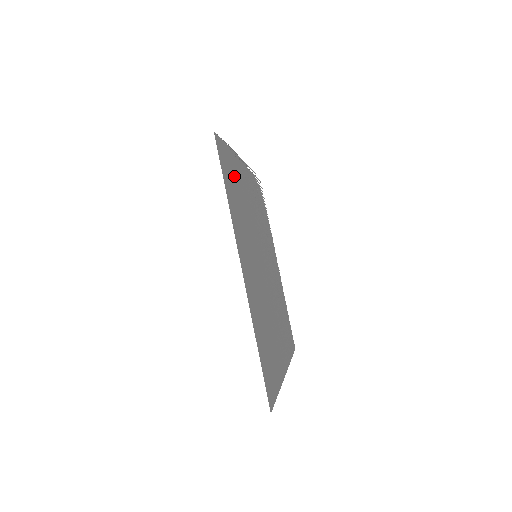
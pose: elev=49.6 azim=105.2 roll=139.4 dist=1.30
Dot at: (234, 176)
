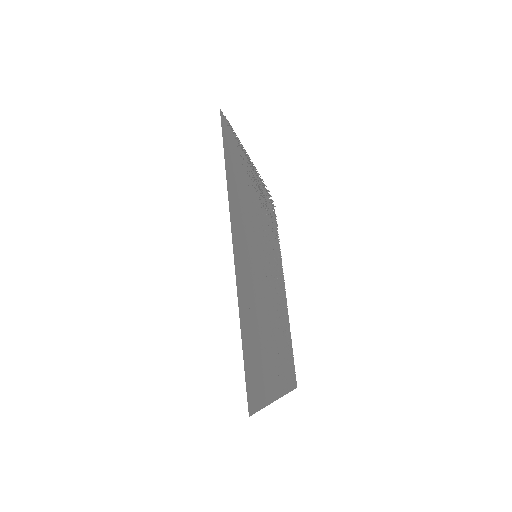
Dot at: (239, 166)
